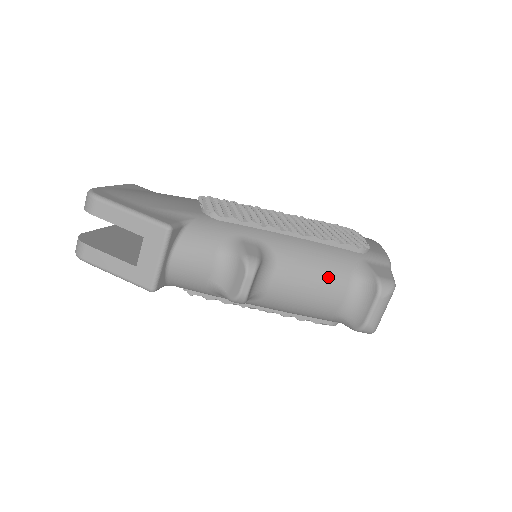
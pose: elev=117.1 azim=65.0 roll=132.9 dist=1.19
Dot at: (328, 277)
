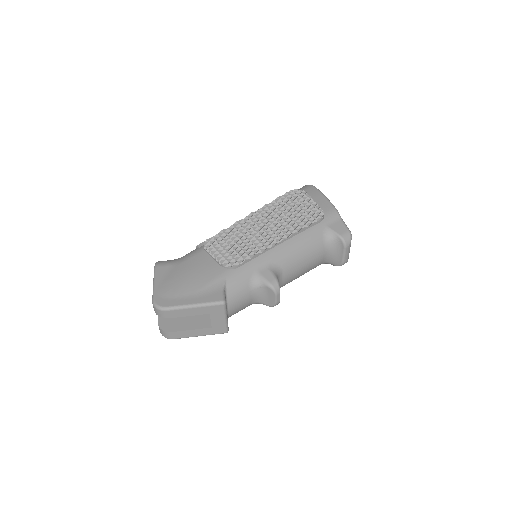
Dot at: (312, 253)
